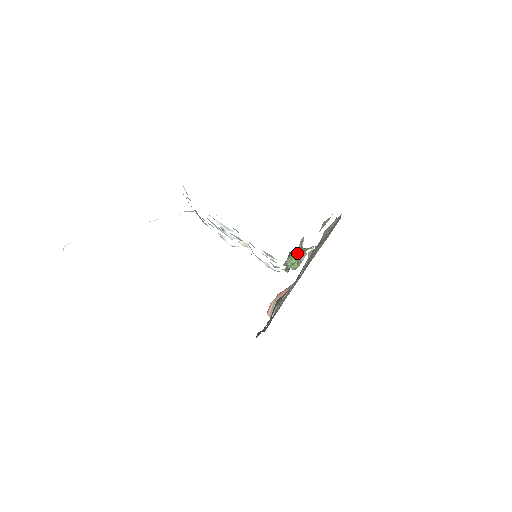
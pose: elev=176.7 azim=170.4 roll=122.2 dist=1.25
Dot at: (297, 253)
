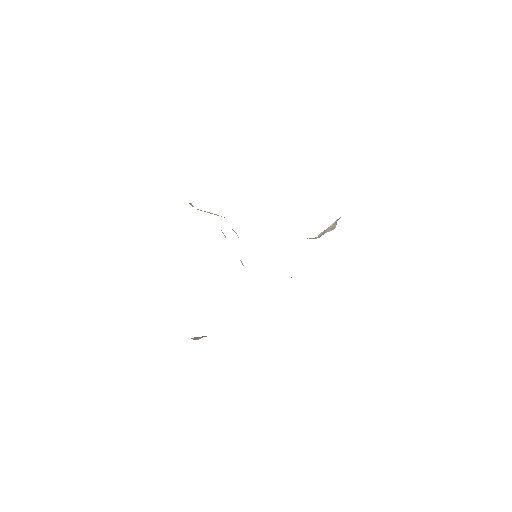
Dot at: (324, 230)
